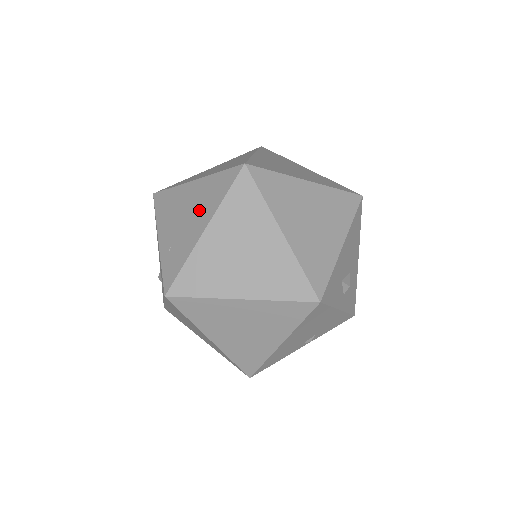
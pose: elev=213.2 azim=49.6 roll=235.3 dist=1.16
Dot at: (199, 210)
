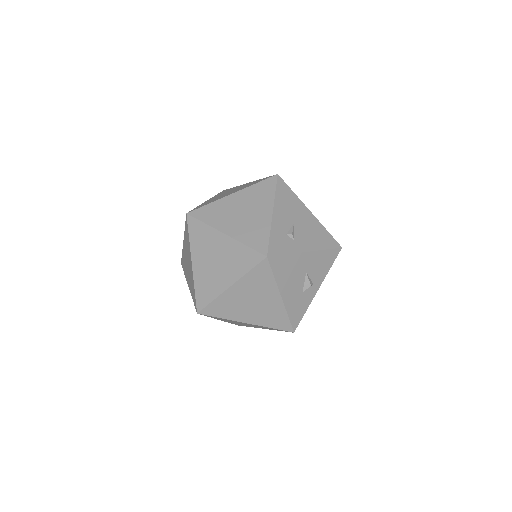
Dot at: occluded
